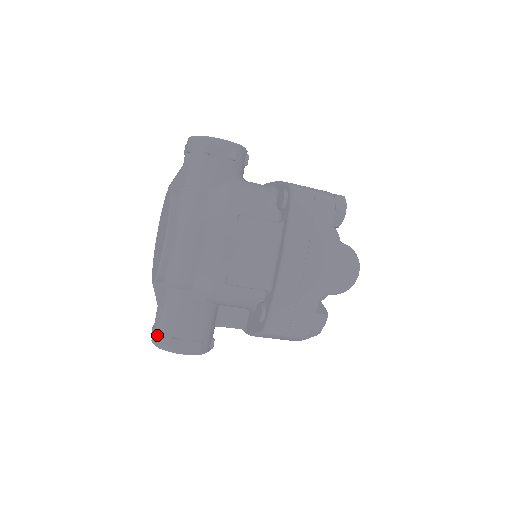
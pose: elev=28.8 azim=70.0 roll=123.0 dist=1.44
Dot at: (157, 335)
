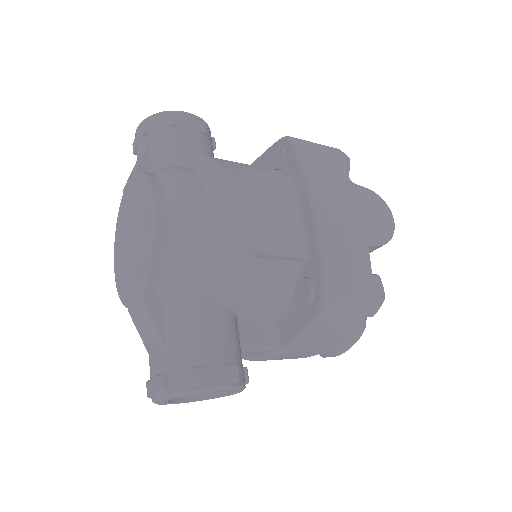
Dot at: (165, 376)
